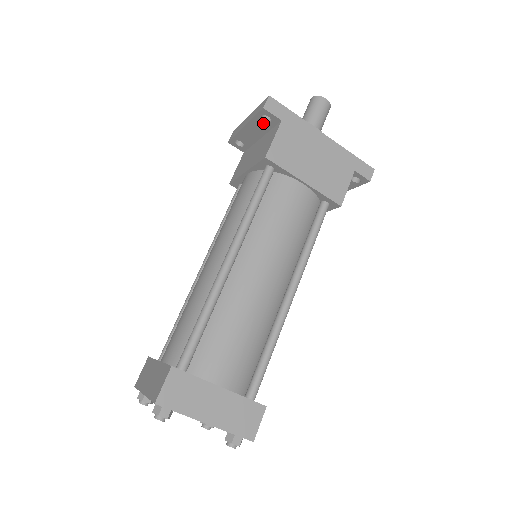
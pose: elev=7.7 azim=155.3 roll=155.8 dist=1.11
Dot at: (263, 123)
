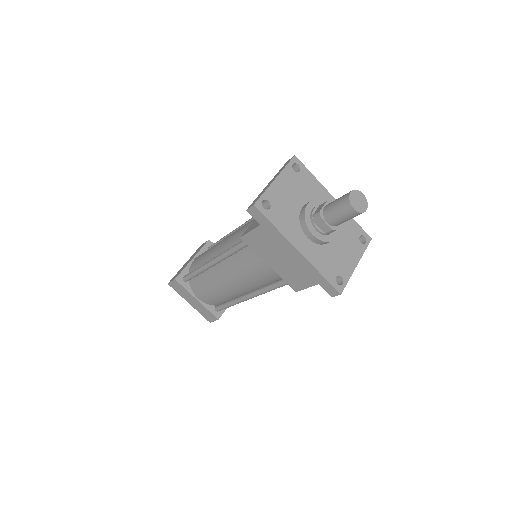
Dot at: (263, 205)
